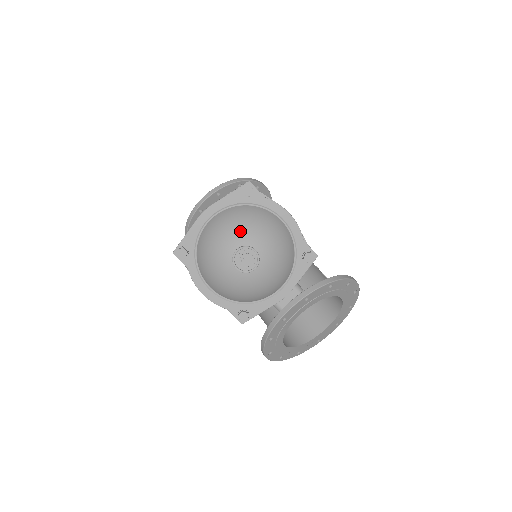
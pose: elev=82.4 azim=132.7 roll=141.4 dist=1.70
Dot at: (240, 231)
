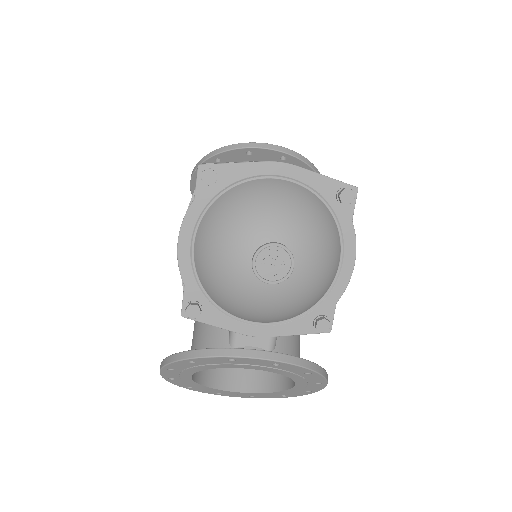
Dot at: (300, 227)
